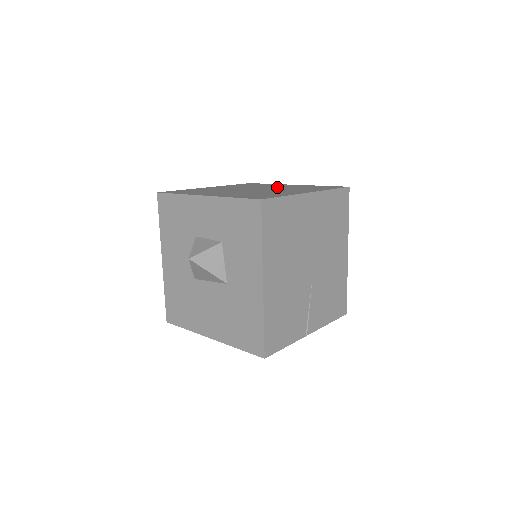
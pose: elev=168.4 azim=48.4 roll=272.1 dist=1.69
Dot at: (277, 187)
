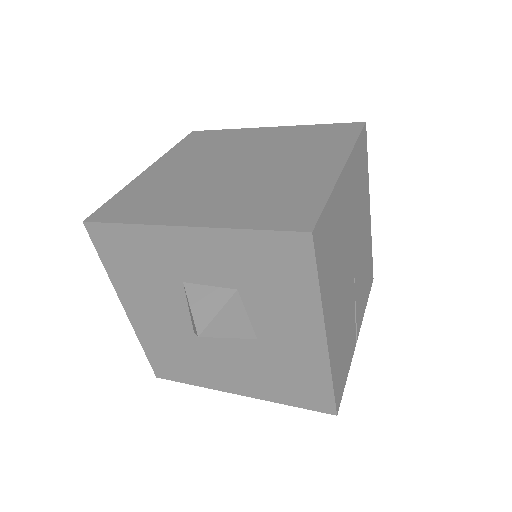
Dot at: (260, 147)
